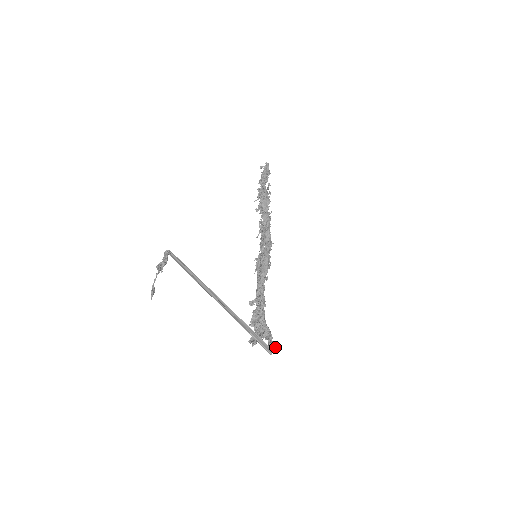
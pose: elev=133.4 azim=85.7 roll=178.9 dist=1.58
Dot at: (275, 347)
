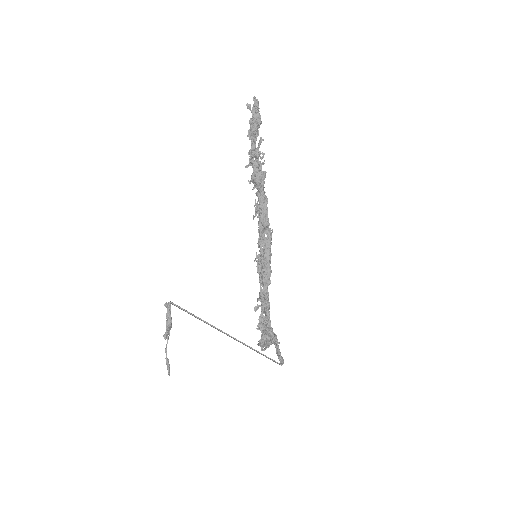
Dot at: (283, 361)
